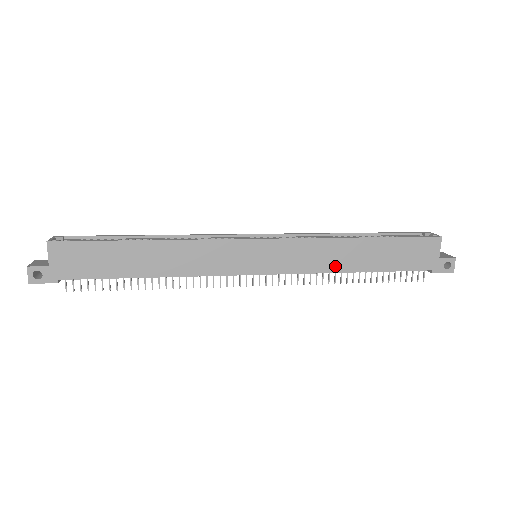
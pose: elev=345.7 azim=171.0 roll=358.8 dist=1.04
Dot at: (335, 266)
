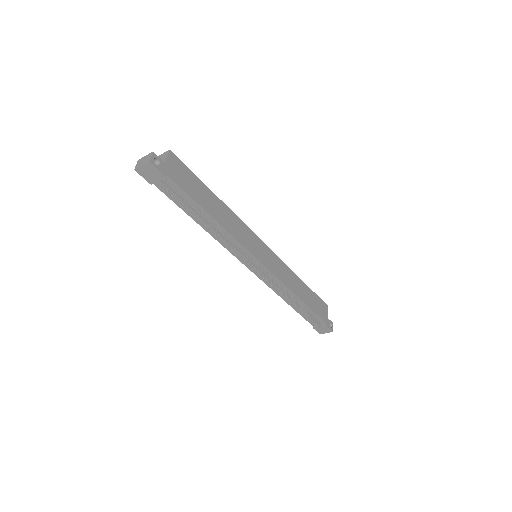
Dot at: (292, 287)
